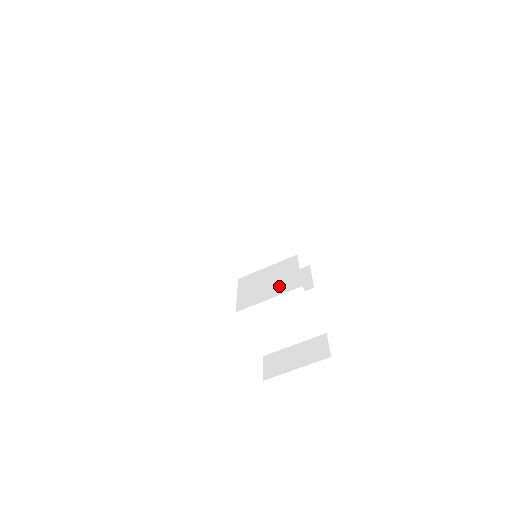
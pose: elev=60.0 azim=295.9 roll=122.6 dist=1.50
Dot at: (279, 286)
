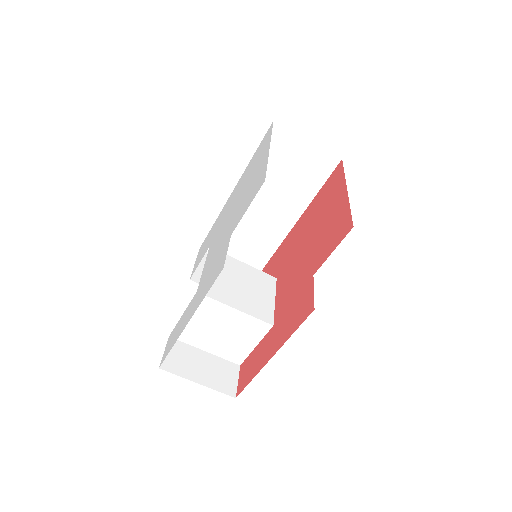
Dot at: (251, 302)
